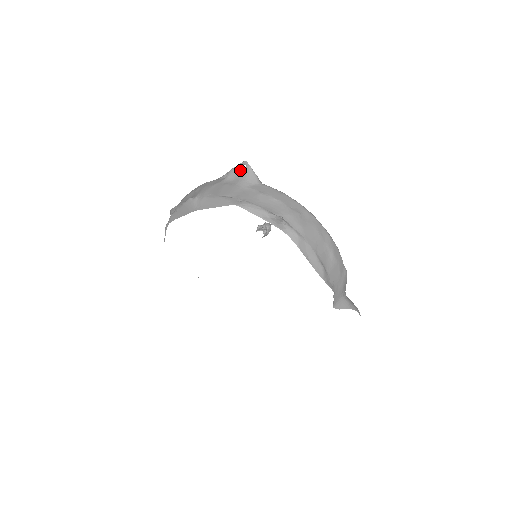
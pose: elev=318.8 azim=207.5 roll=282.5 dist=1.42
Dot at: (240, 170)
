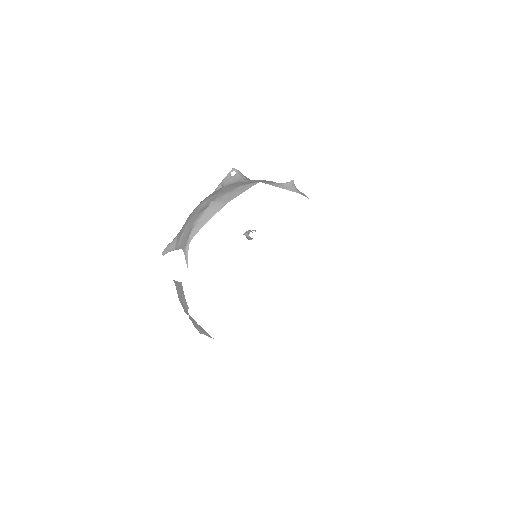
Dot at: (232, 176)
